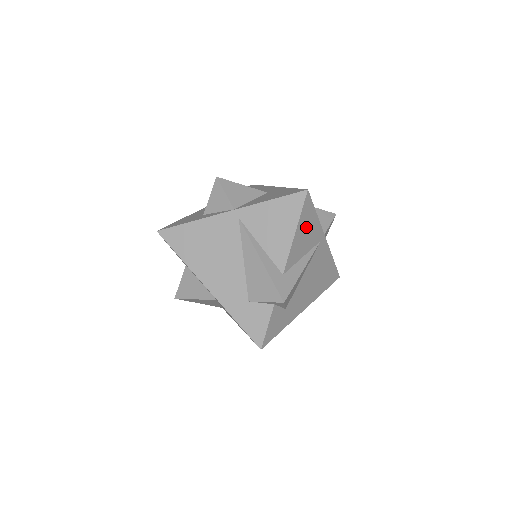
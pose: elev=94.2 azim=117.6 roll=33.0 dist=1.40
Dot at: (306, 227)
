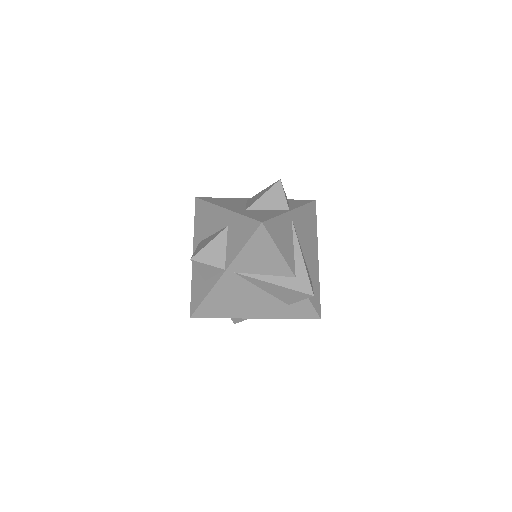
Dot at: (280, 235)
